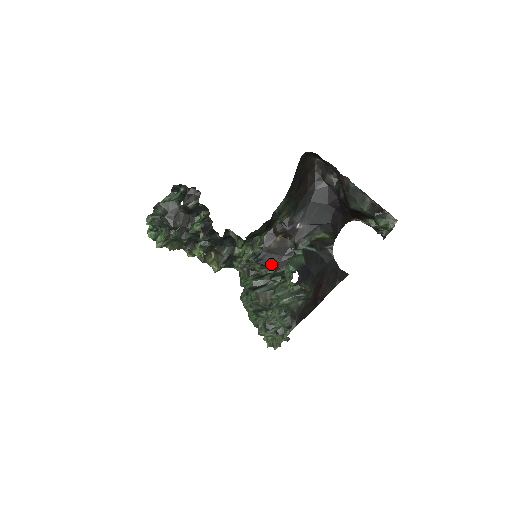
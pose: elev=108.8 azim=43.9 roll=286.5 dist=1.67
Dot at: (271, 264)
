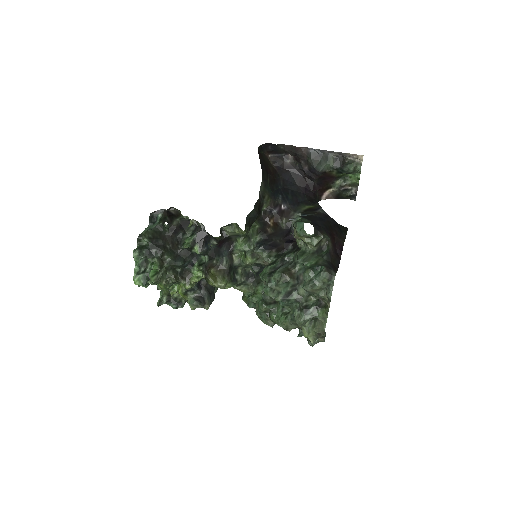
Dot at: (276, 247)
